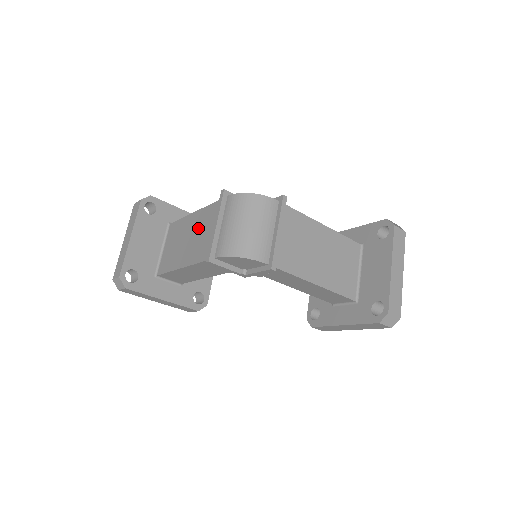
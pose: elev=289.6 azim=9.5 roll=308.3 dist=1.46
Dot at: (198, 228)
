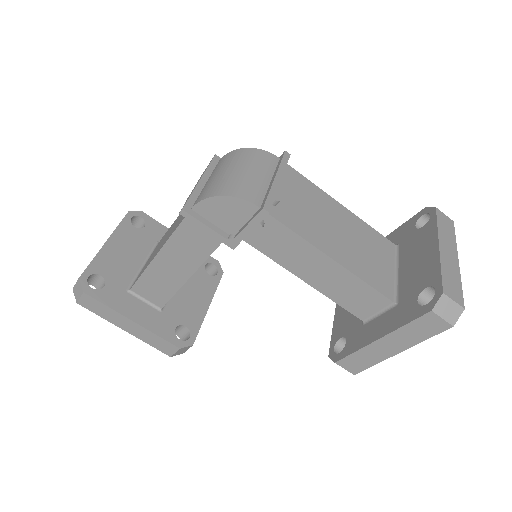
Dot at: occluded
